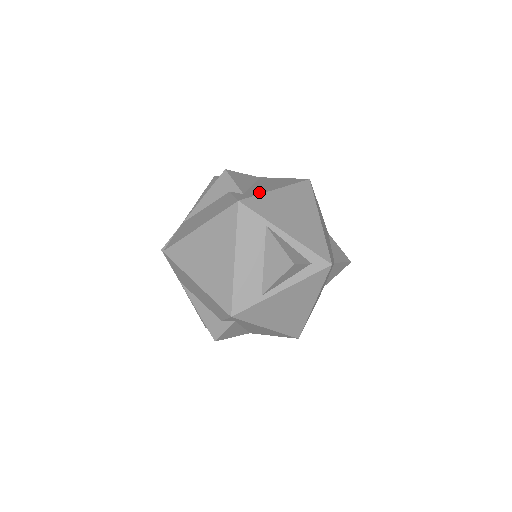
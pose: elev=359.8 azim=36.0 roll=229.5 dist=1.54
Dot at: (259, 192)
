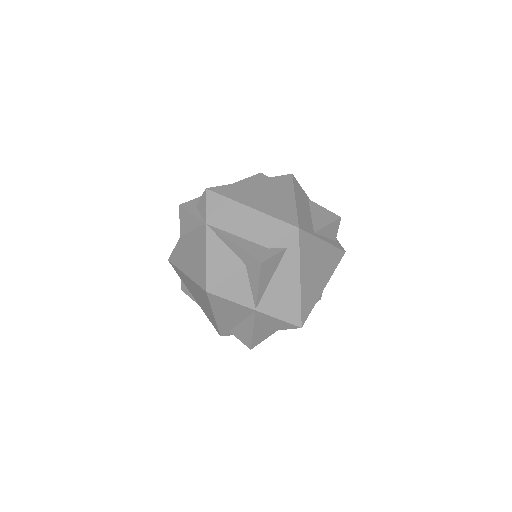
Dot at: occluded
